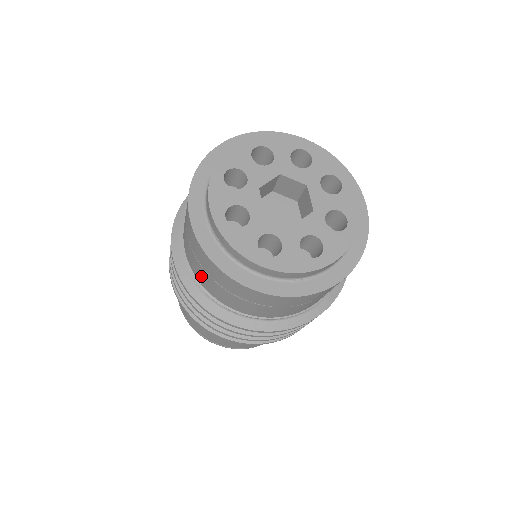
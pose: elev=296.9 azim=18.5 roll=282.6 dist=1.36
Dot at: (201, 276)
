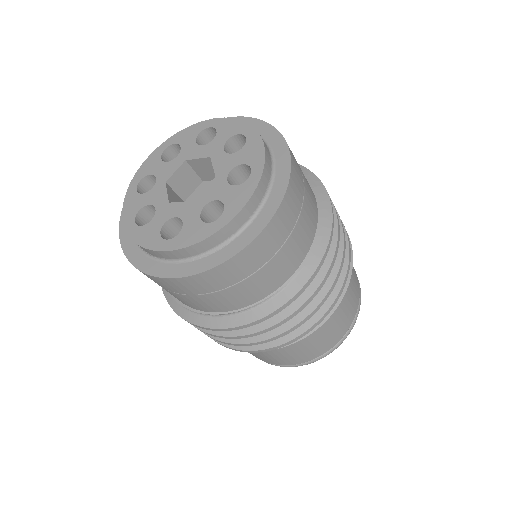
Dot at: occluded
